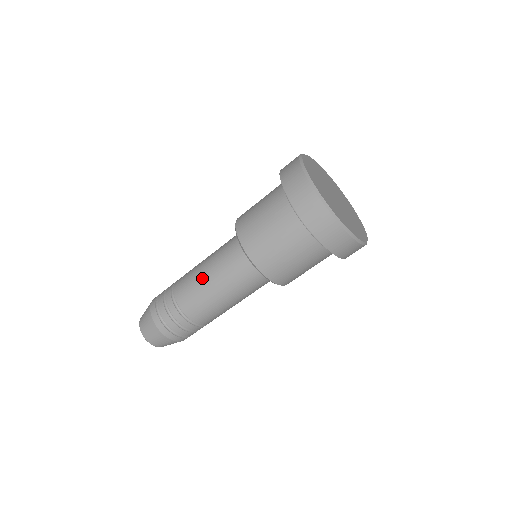
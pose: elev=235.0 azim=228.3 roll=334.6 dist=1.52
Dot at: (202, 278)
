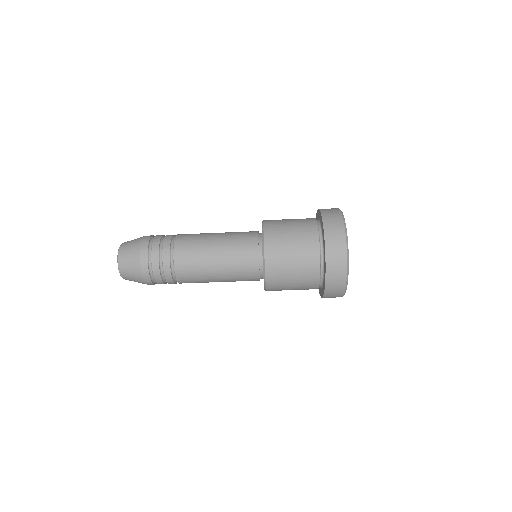
Dot at: (209, 255)
